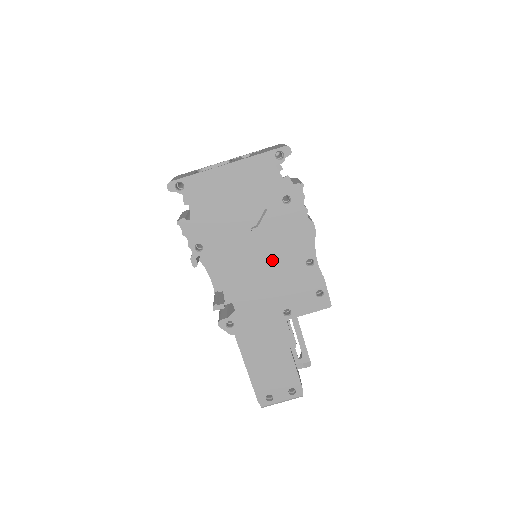
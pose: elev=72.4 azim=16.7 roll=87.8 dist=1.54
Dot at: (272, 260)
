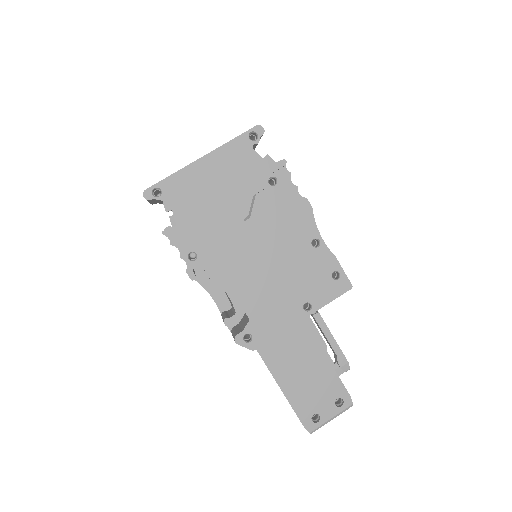
Dot at: (275, 250)
